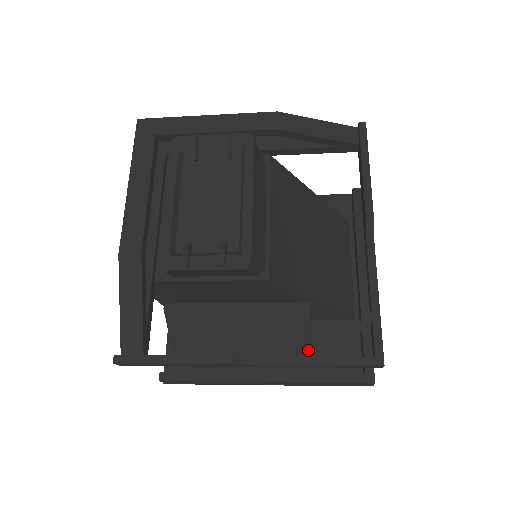
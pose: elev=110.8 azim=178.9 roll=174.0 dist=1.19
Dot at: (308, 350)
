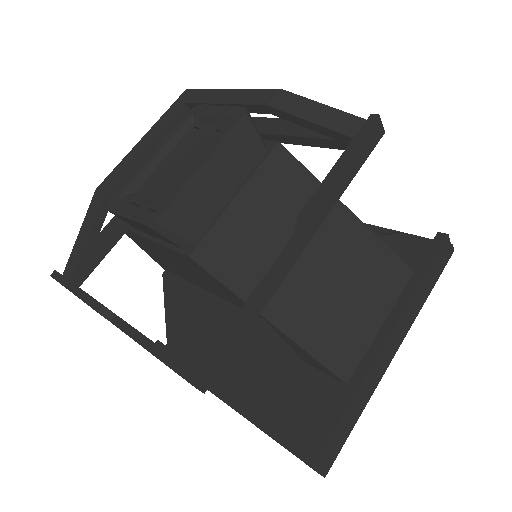
Dot at: (258, 381)
